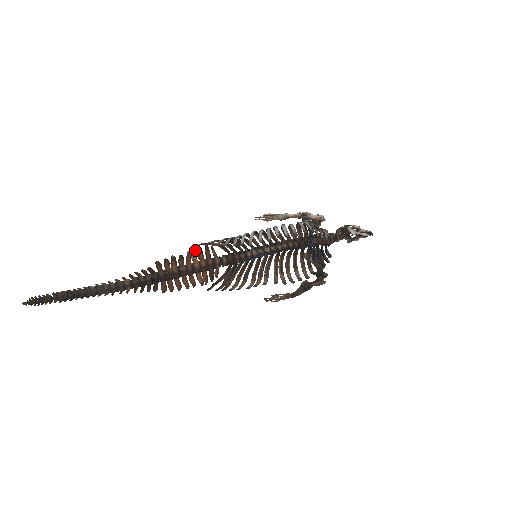
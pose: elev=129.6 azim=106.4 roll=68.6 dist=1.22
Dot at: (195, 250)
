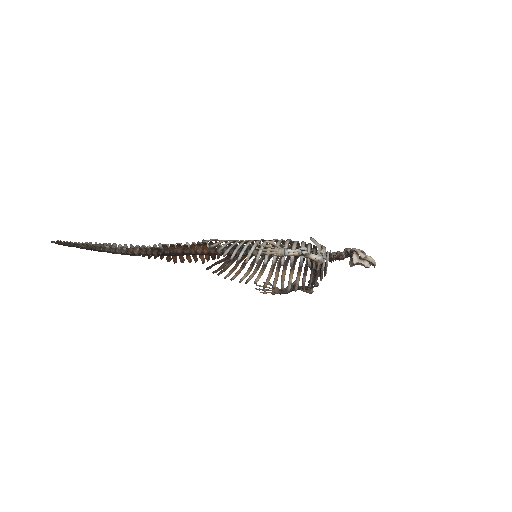
Dot at: (199, 243)
